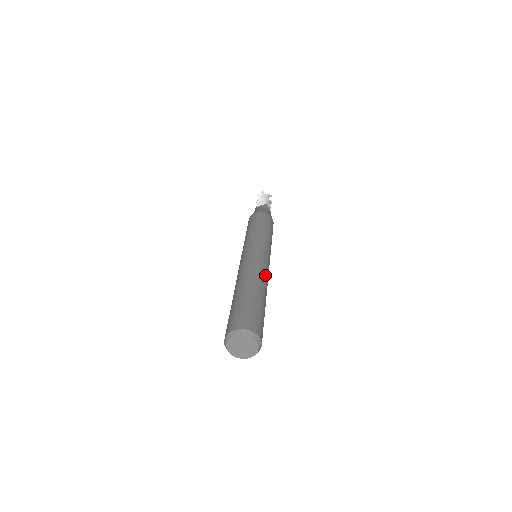
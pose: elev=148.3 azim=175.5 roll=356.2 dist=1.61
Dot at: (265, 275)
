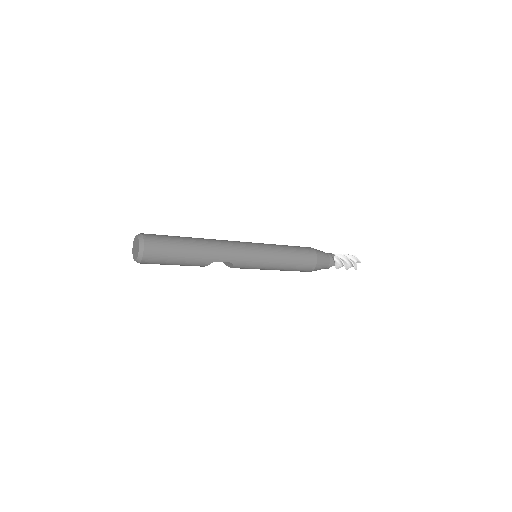
Dot at: (224, 247)
